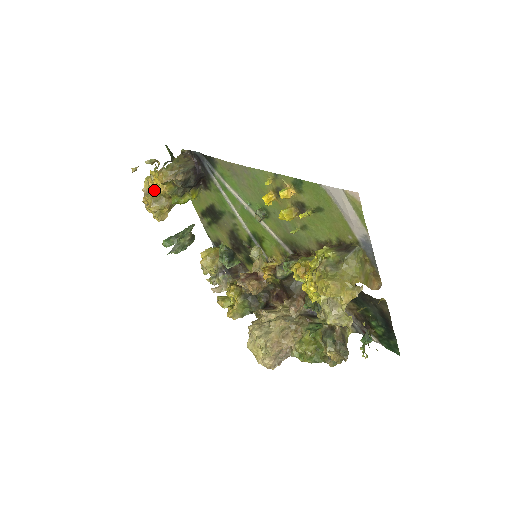
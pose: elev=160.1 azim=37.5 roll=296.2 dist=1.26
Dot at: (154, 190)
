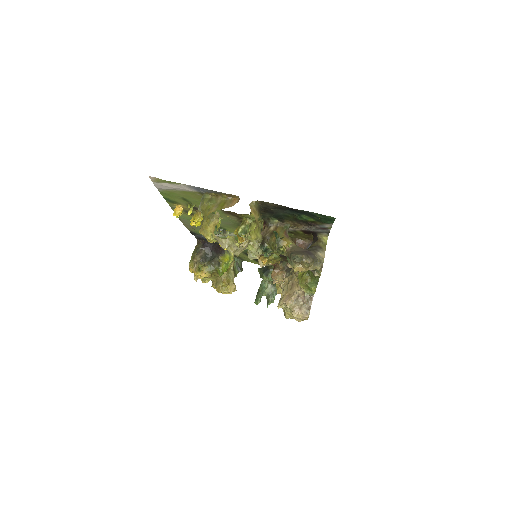
Dot at: (209, 279)
